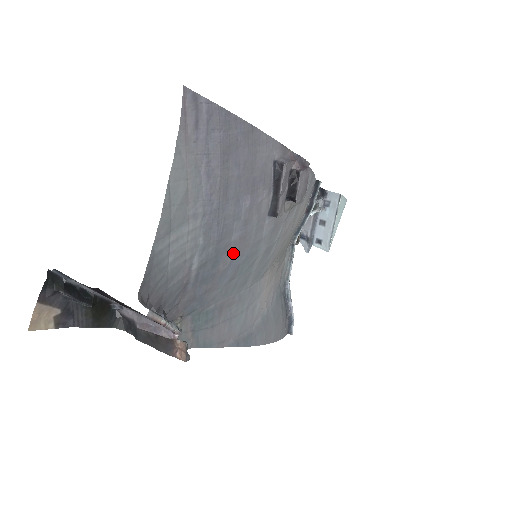
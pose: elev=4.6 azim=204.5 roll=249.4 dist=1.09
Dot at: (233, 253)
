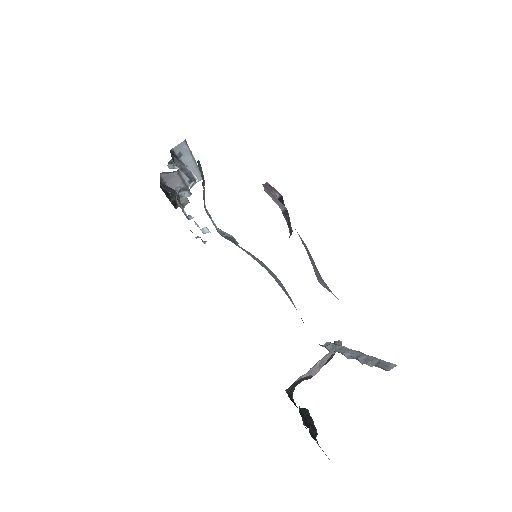
Dot at: occluded
